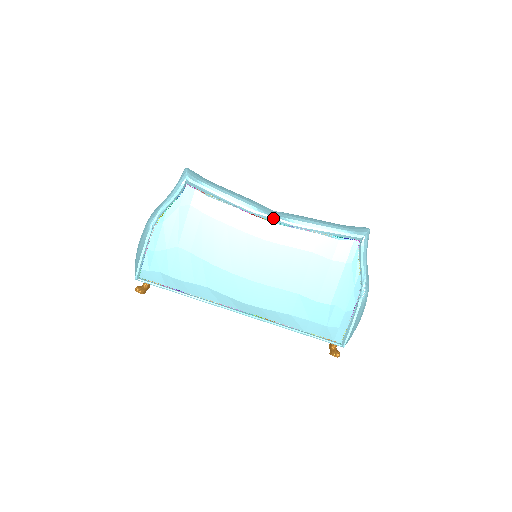
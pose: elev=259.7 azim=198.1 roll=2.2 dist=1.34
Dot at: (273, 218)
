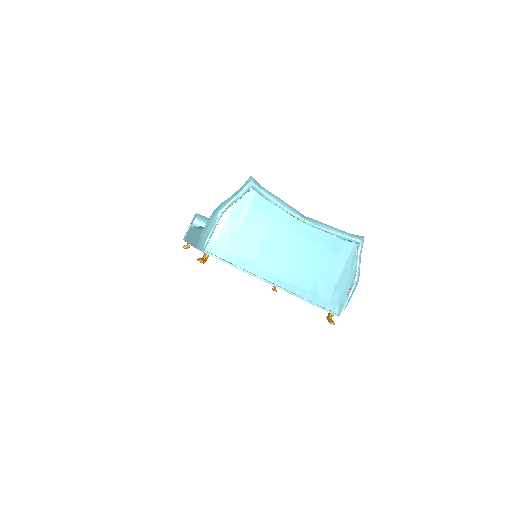
Dot at: (306, 220)
